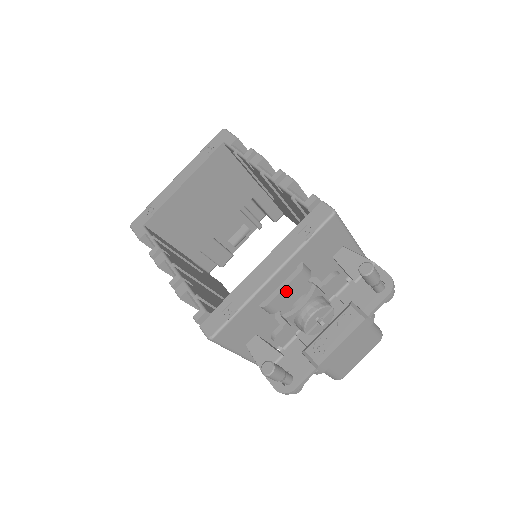
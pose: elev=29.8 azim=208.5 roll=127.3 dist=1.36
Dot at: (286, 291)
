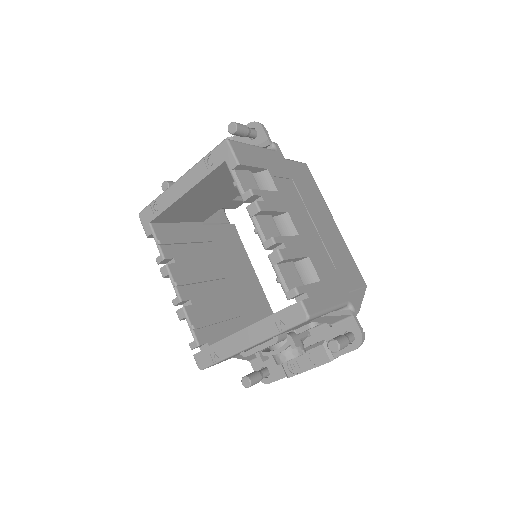
Dot at: (262, 349)
